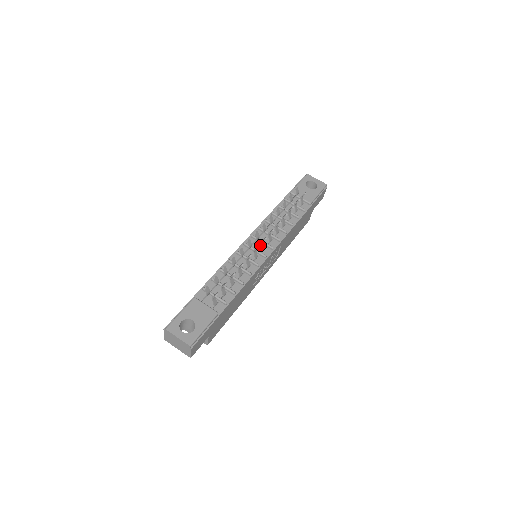
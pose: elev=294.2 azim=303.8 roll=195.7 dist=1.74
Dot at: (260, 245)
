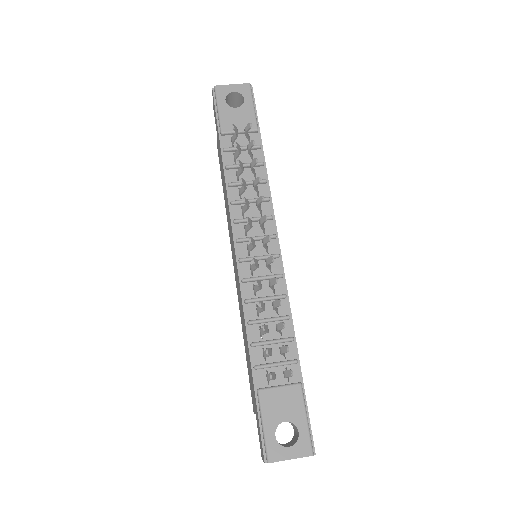
Dot at: (257, 245)
